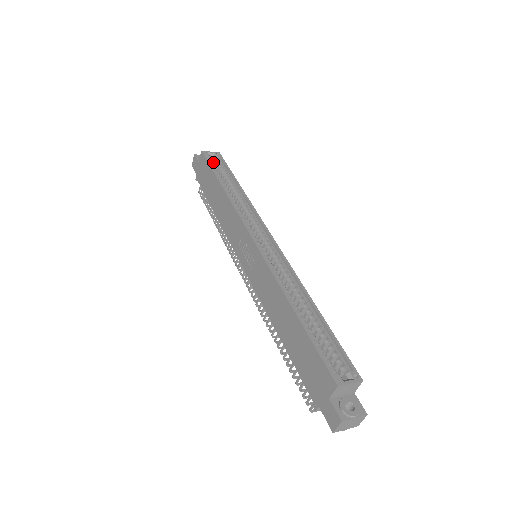
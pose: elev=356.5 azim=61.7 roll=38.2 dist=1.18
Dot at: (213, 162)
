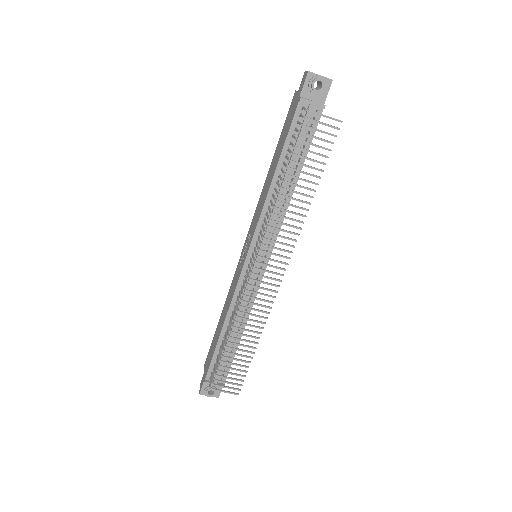
Dot at: occluded
